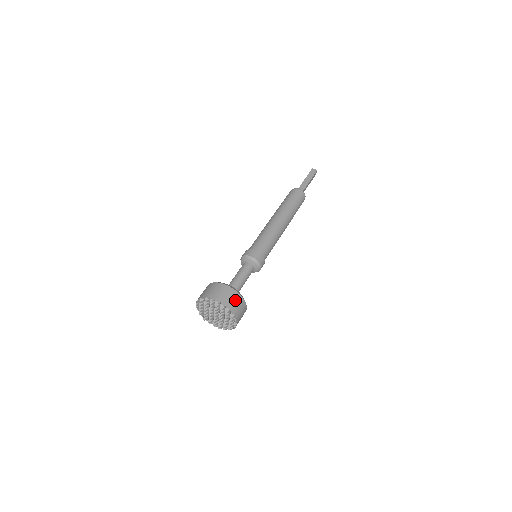
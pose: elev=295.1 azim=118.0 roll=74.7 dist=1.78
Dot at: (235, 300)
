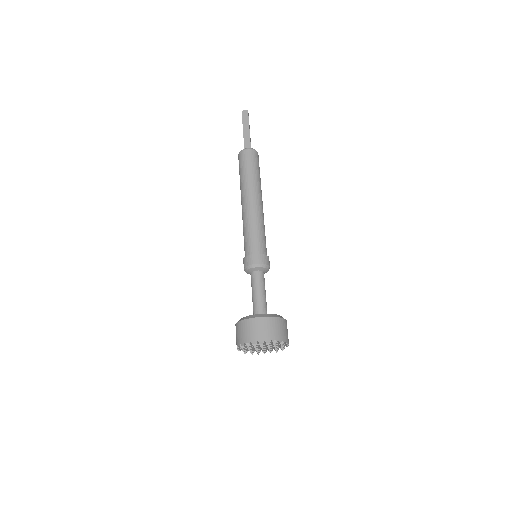
Dot at: (275, 327)
